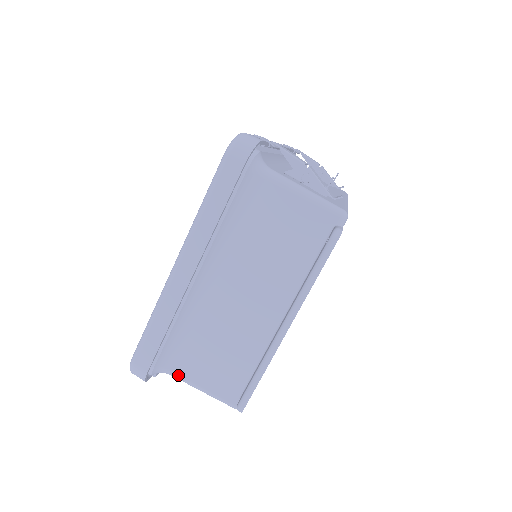
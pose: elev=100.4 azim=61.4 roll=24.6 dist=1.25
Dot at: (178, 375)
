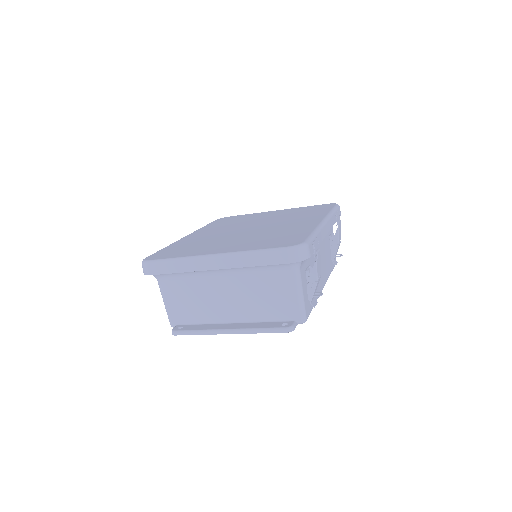
Dot at: (161, 287)
